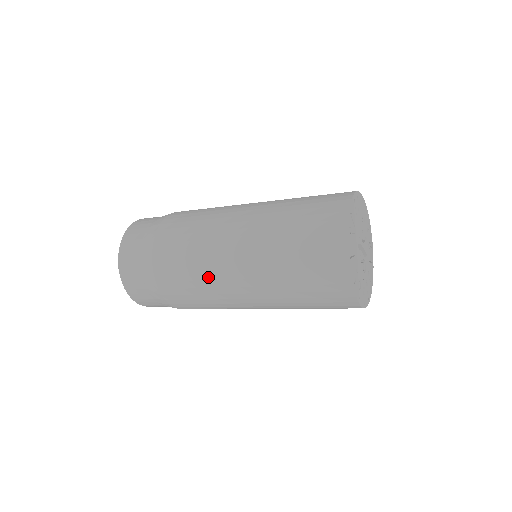
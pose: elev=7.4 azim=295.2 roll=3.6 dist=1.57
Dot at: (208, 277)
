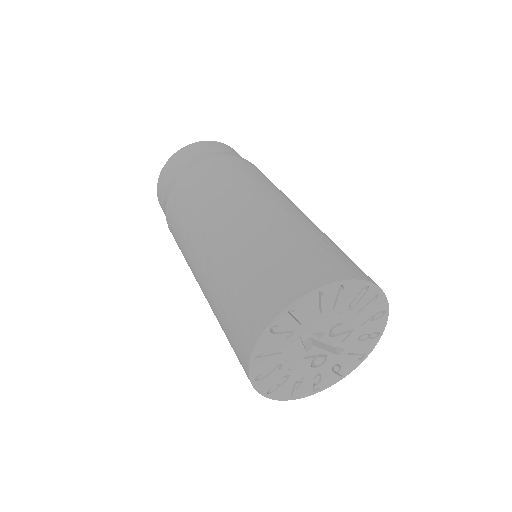
Dot at: (185, 253)
